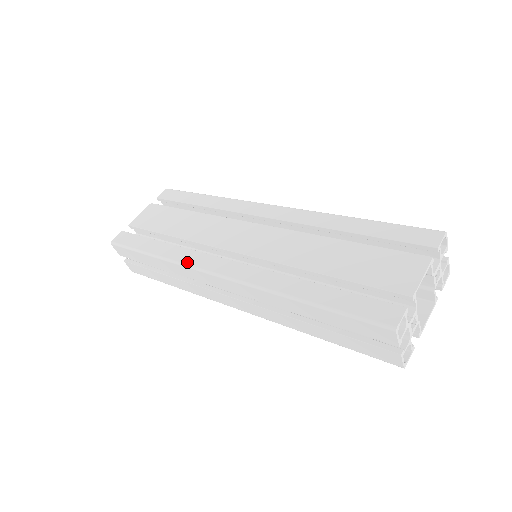
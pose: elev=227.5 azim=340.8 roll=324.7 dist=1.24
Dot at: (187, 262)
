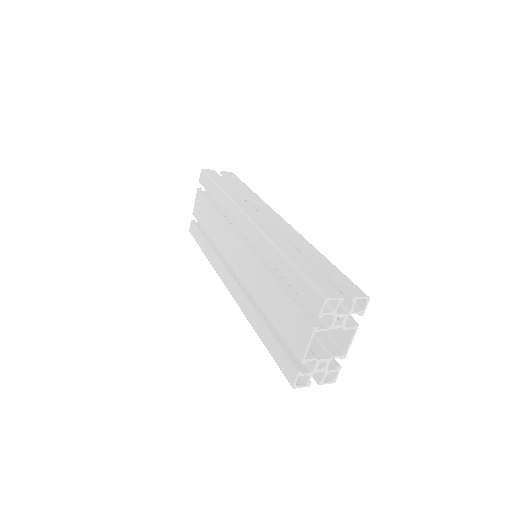
Dot at: (217, 271)
